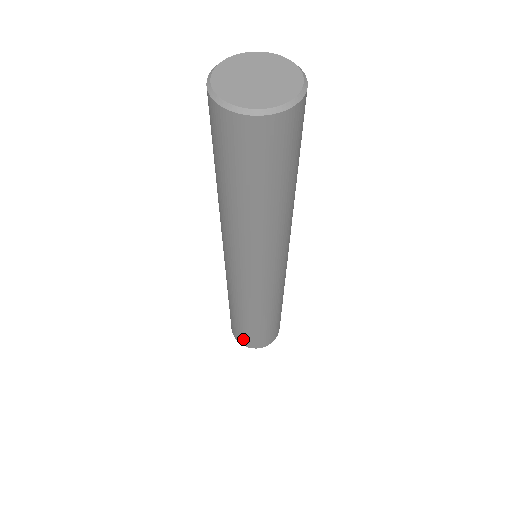
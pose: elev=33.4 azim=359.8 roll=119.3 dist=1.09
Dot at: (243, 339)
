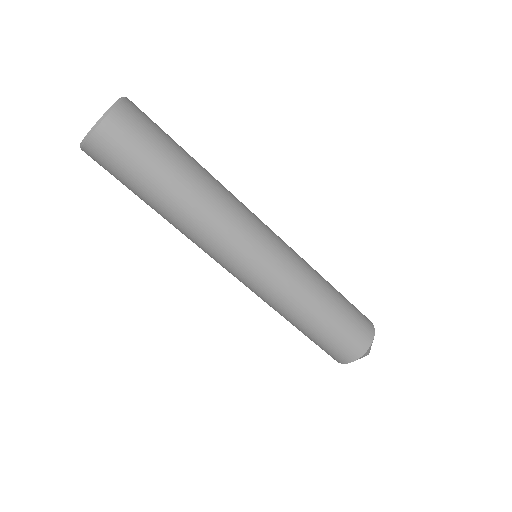
Dot at: (355, 341)
